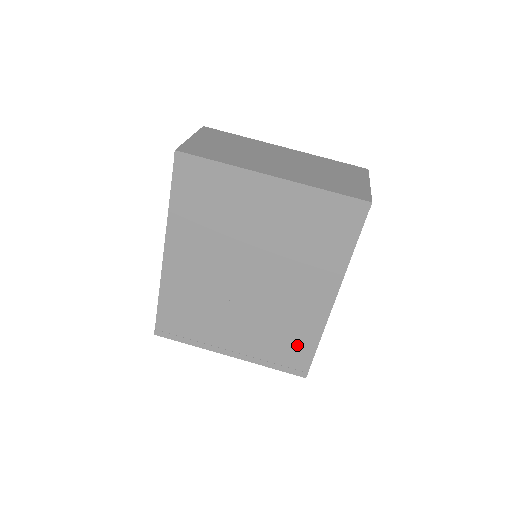
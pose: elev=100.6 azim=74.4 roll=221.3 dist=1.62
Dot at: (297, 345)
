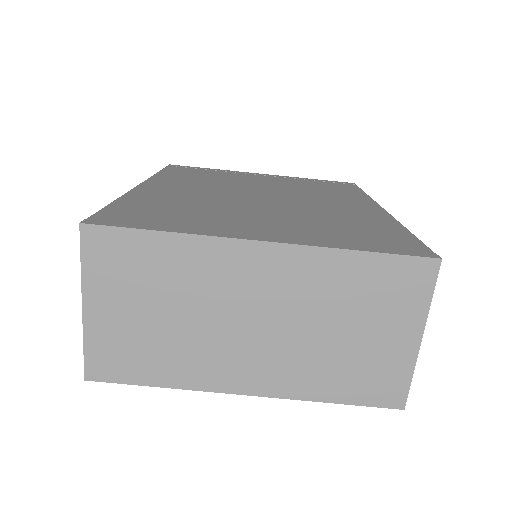
Dot at: occluded
